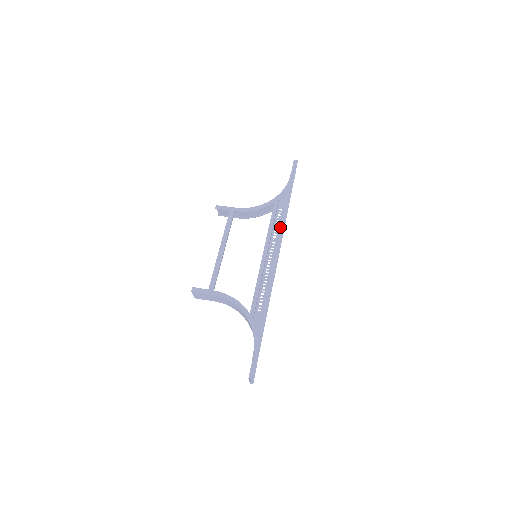
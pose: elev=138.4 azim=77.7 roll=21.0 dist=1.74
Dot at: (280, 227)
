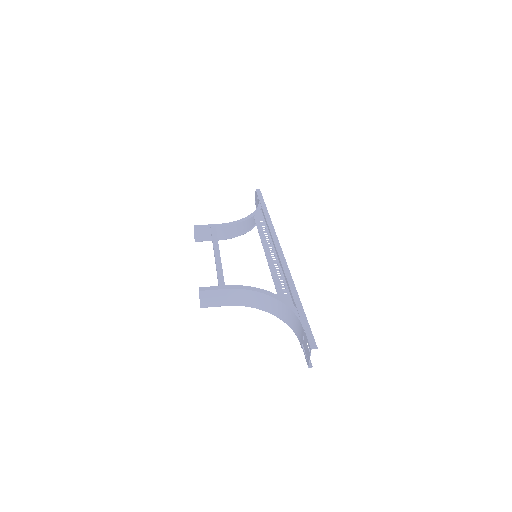
Dot at: (270, 230)
